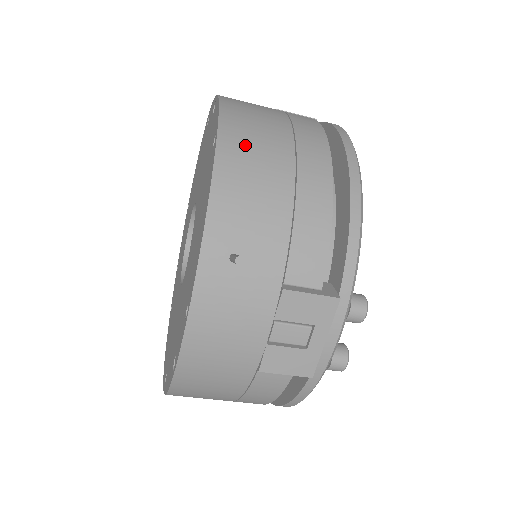
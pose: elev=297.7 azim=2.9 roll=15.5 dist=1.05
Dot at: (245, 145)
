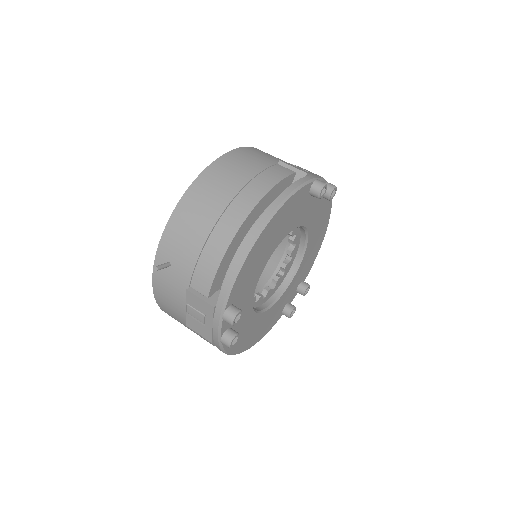
Dot at: (196, 201)
